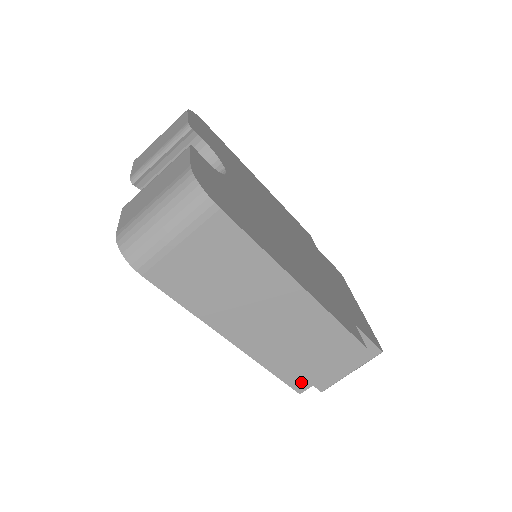
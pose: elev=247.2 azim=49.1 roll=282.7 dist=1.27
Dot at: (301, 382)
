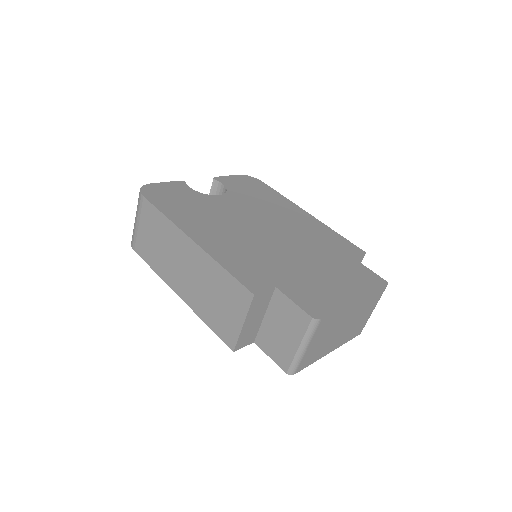
Dot at: (229, 337)
